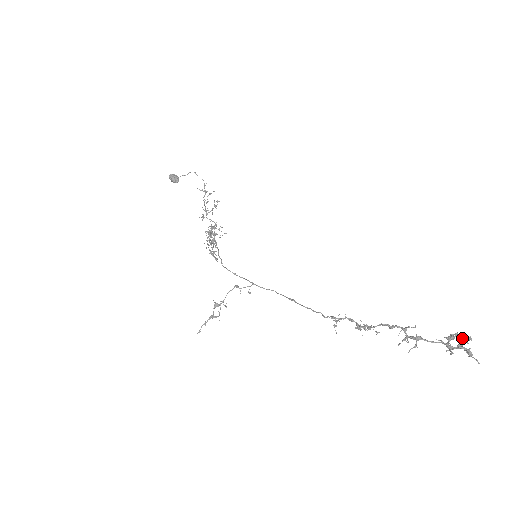
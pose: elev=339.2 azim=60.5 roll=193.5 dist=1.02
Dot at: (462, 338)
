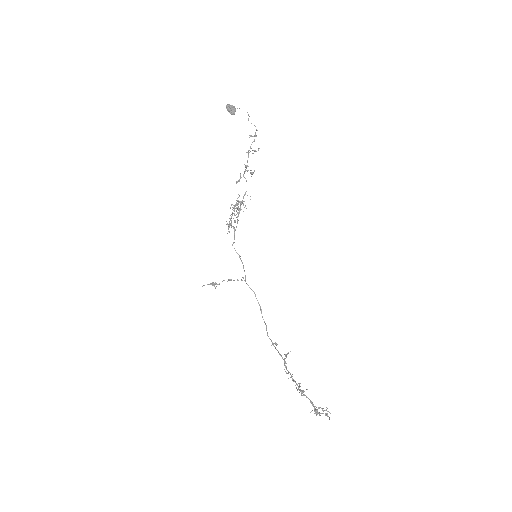
Dot at: (326, 410)
